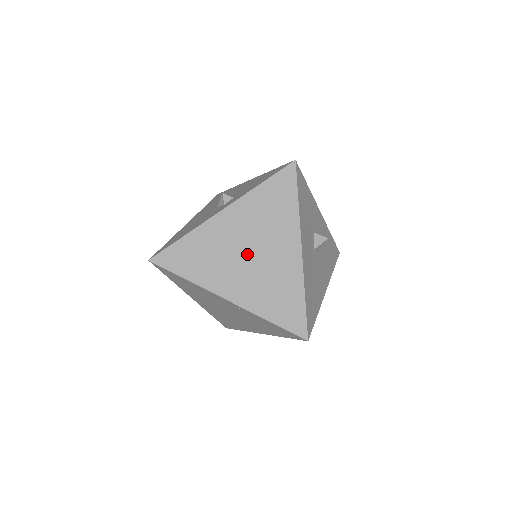
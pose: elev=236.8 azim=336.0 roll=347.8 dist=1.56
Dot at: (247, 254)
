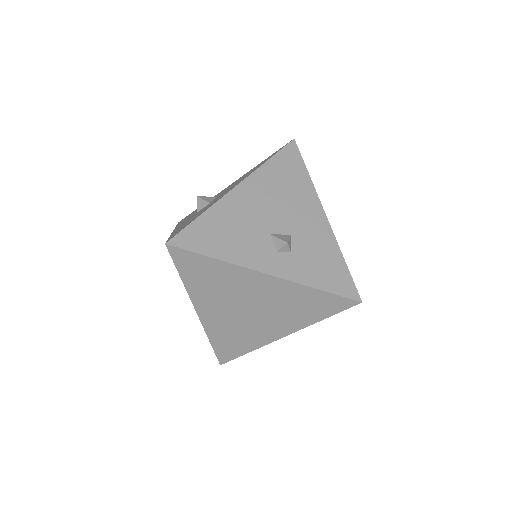
Dot at: (247, 308)
